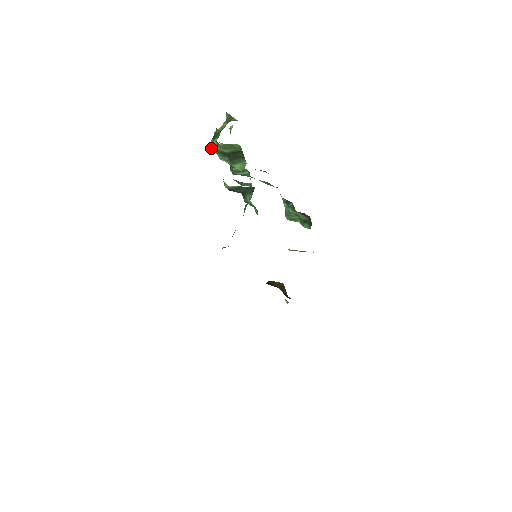
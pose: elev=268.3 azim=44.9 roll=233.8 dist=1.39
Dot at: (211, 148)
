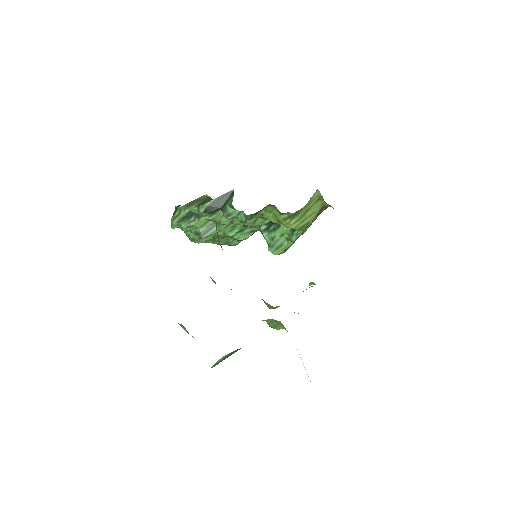
Dot at: (173, 221)
